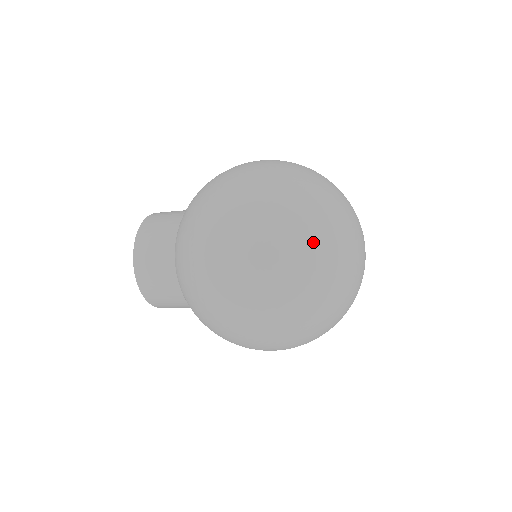
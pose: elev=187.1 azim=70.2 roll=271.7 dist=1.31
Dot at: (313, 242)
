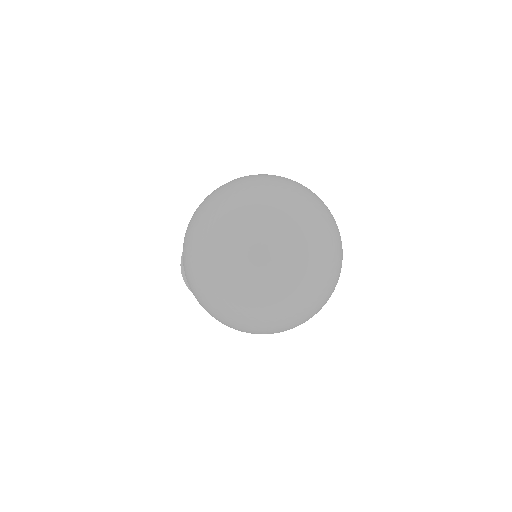
Dot at: (239, 267)
